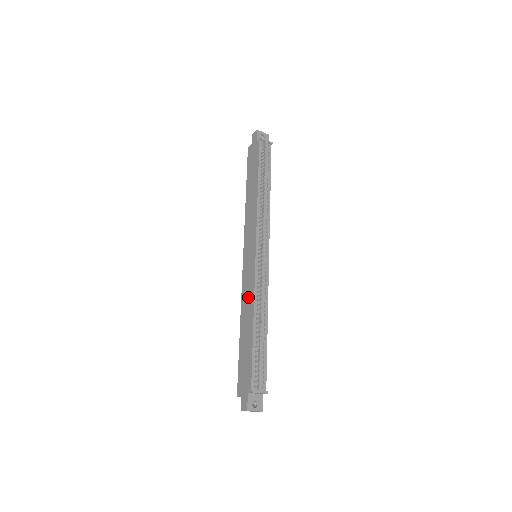
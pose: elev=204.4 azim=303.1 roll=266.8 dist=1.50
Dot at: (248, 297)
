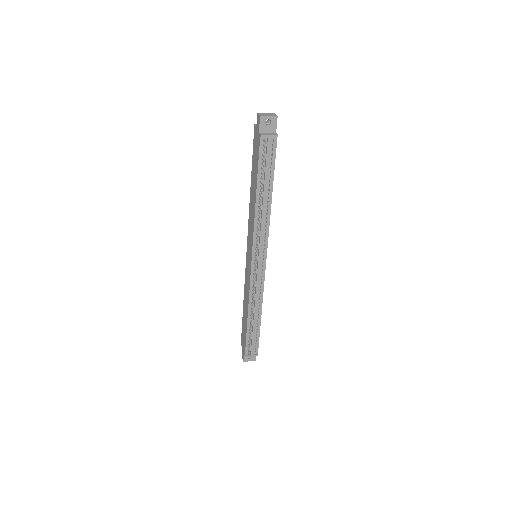
Dot at: (247, 291)
